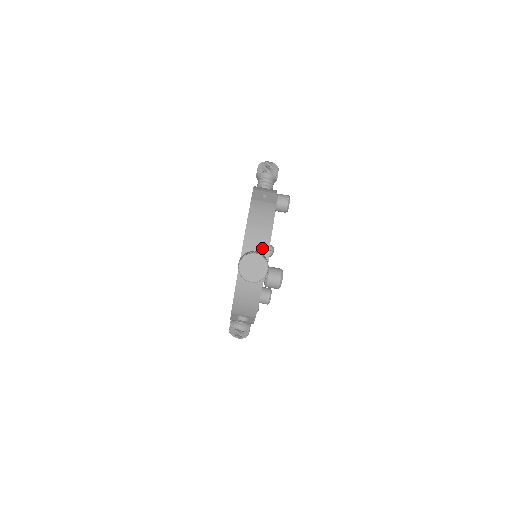
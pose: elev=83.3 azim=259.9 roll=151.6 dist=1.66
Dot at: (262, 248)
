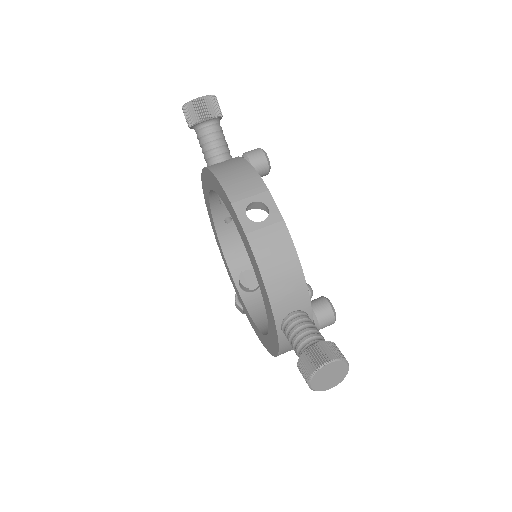
Dot at: occluded
